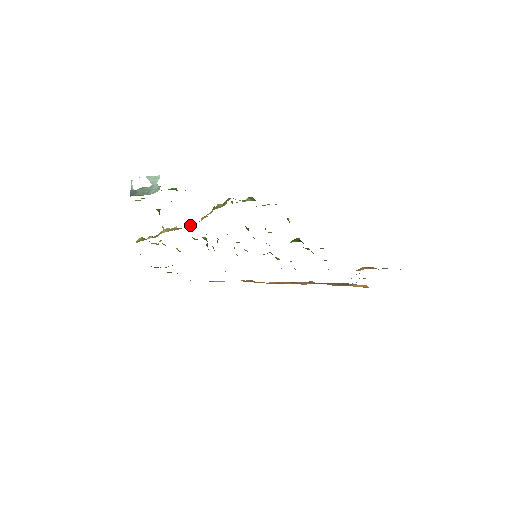
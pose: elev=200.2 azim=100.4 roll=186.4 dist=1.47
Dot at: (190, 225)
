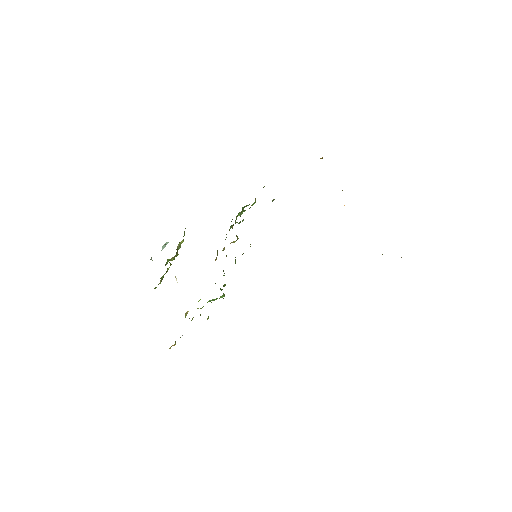
Dot at: occluded
